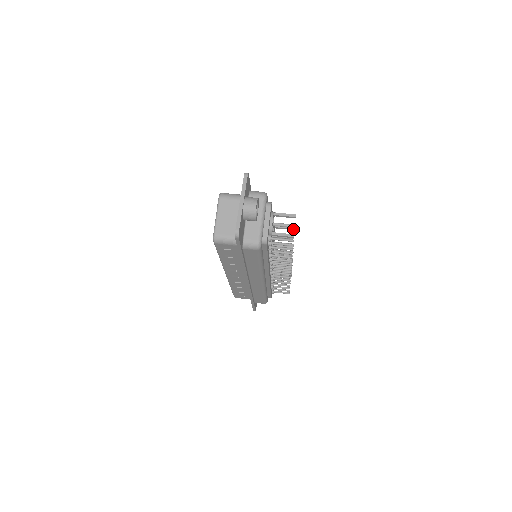
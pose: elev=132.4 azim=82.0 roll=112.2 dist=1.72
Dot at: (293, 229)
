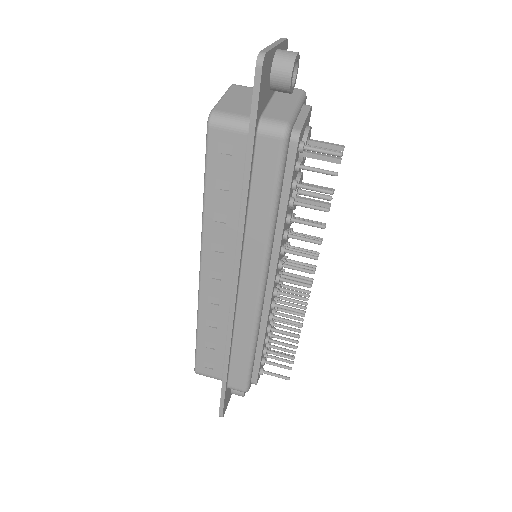
Dot at: occluded
